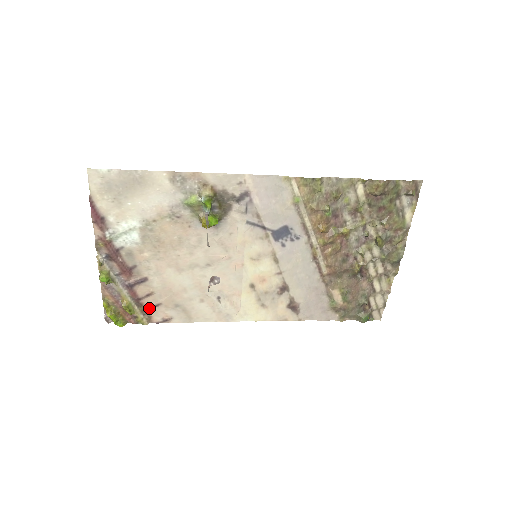
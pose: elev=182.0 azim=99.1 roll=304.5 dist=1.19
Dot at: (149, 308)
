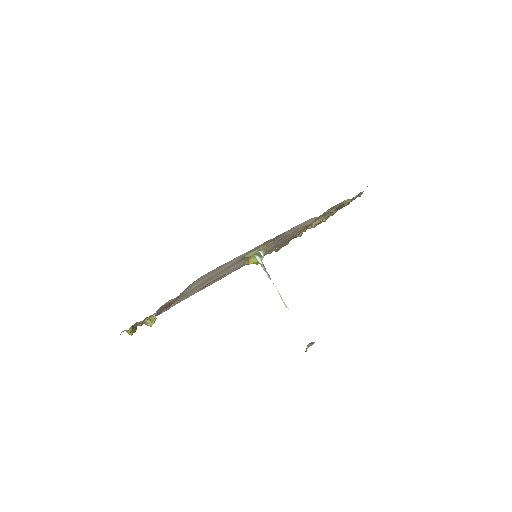
Dot at: occluded
